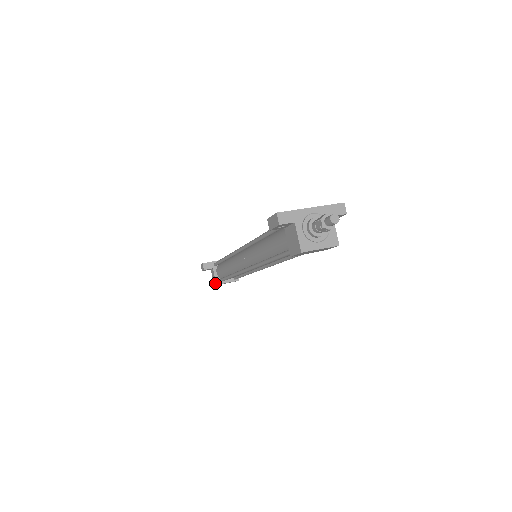
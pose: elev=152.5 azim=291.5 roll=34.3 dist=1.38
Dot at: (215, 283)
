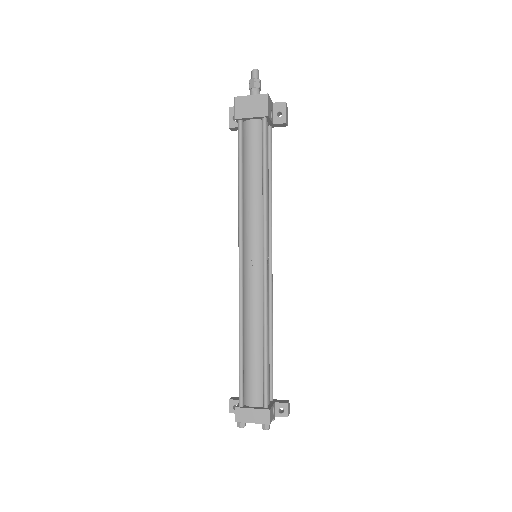
Dot at: (235, 409)
